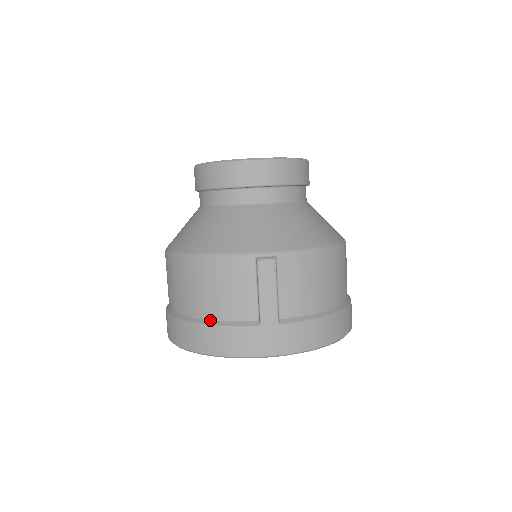
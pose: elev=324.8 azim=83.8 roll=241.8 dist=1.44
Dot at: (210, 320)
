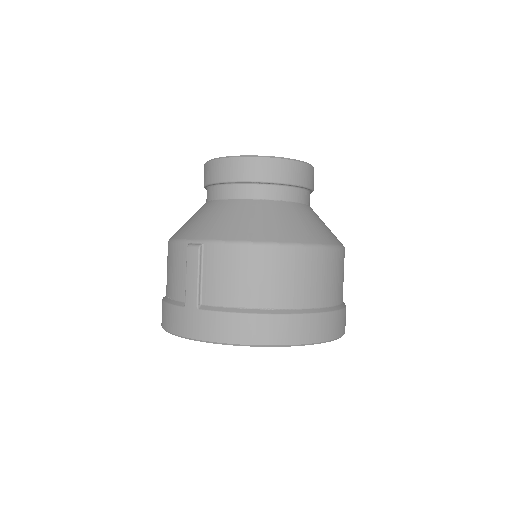
Dot at: (167, 297)
